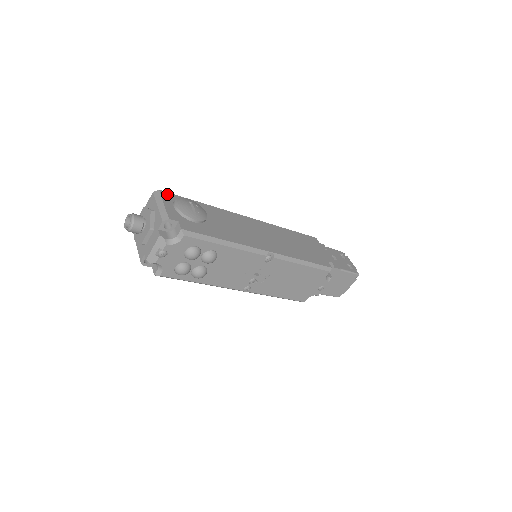
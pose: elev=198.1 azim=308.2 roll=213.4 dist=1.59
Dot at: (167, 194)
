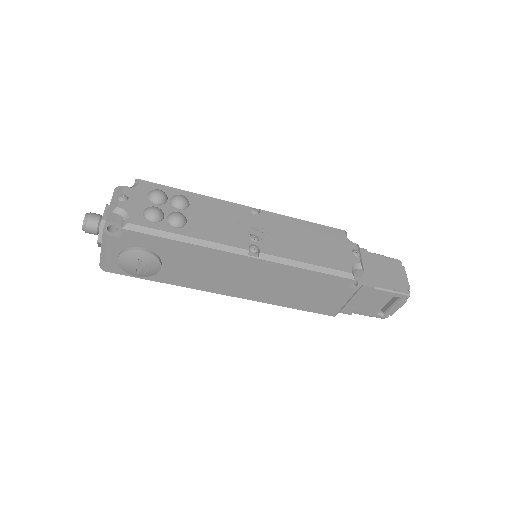
Dot at: occluded
